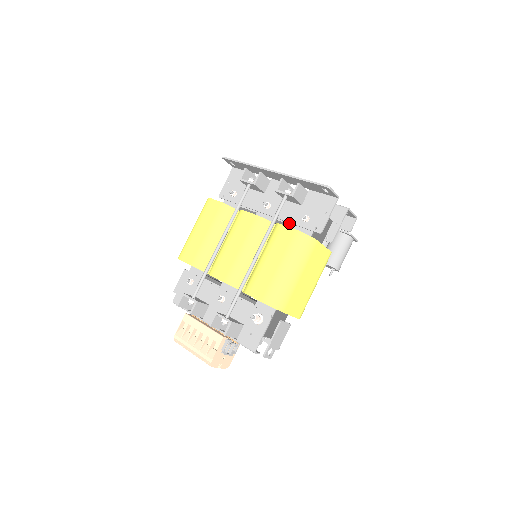
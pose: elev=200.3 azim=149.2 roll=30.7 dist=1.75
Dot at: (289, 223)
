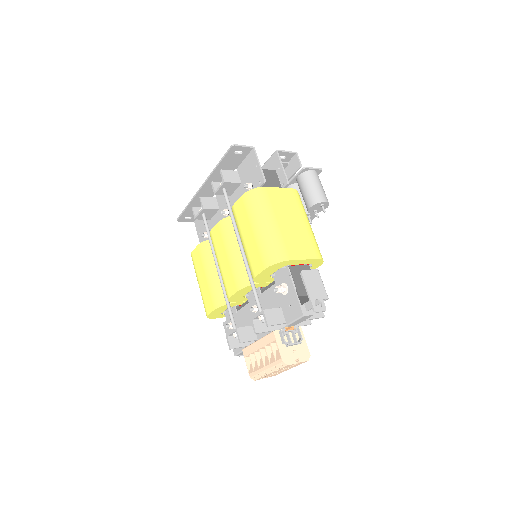
Dot at: occluded
